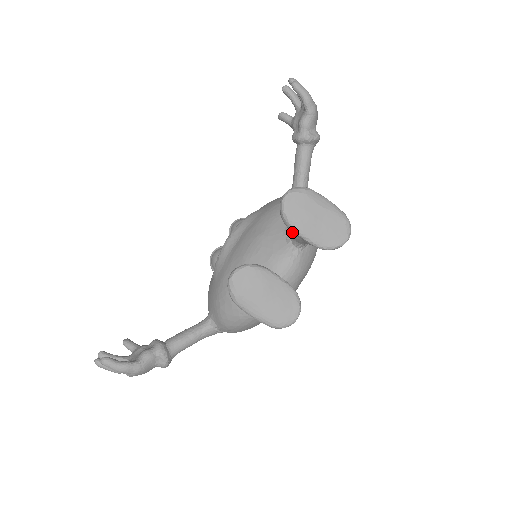
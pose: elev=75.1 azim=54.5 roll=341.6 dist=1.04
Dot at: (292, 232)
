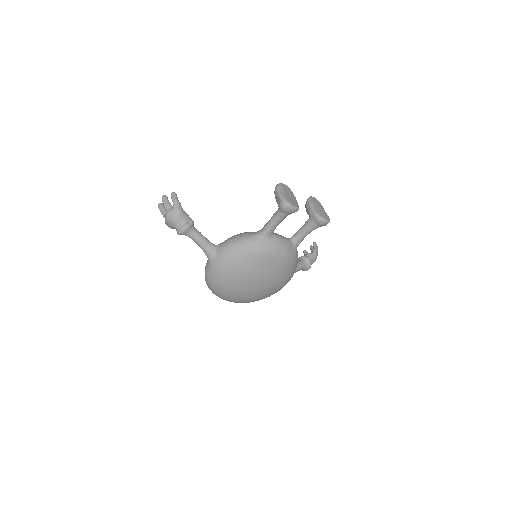
Dot at: occluded
